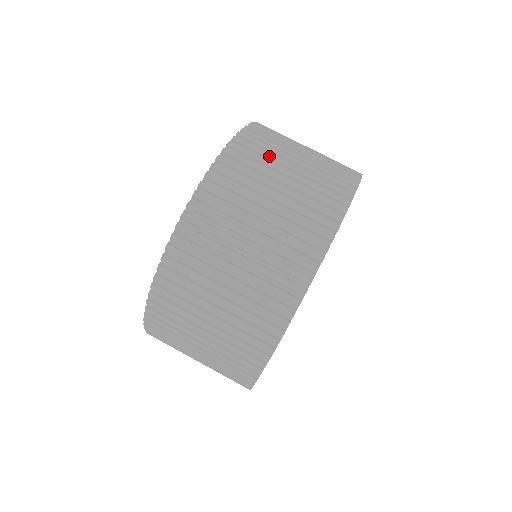
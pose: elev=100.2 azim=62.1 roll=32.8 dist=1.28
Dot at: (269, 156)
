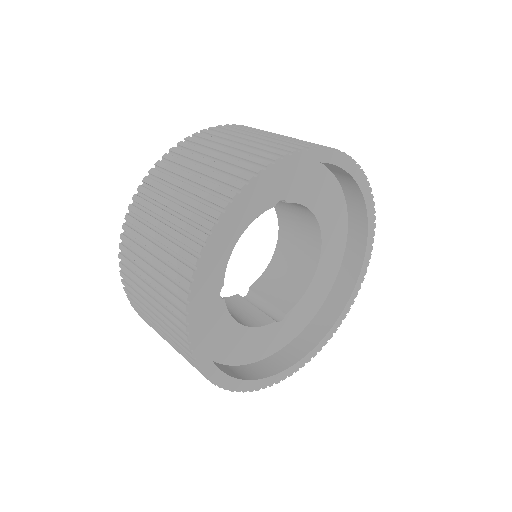
Dot at: occluded
